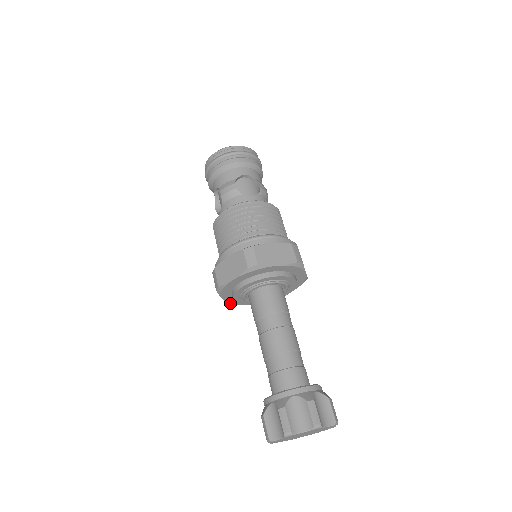
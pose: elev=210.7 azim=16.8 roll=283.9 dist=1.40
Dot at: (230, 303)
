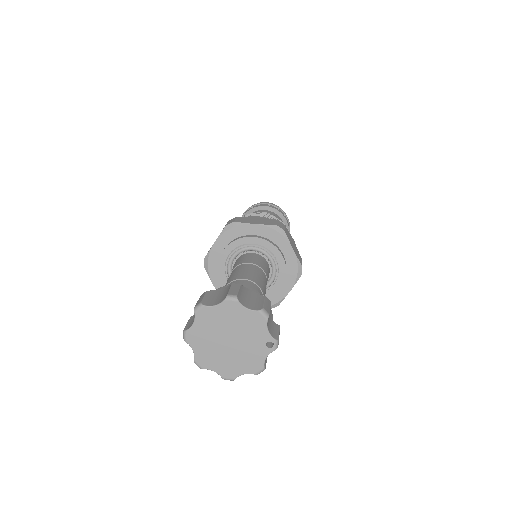
Dot at: occluded
